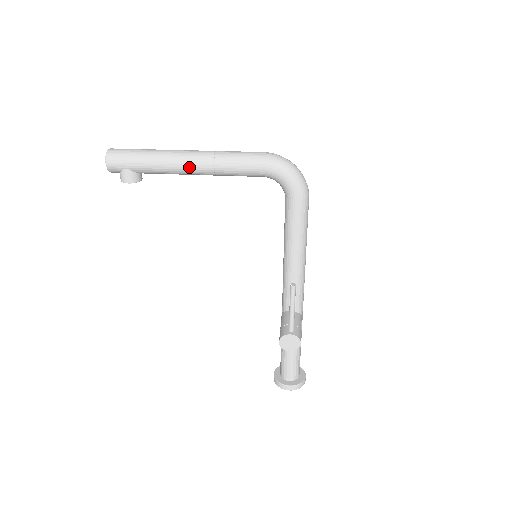
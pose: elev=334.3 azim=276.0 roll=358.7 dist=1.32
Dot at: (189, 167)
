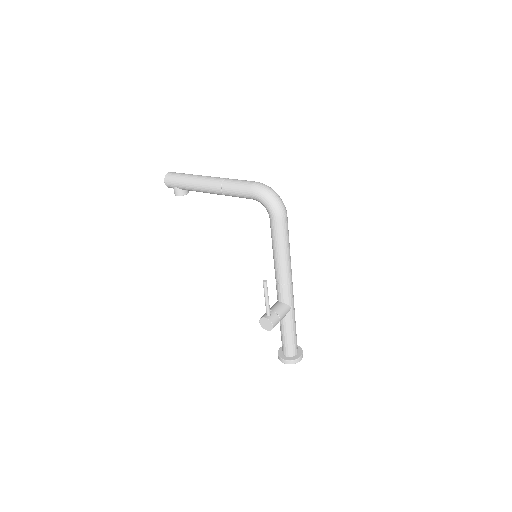
Dot at: (208, 189)
